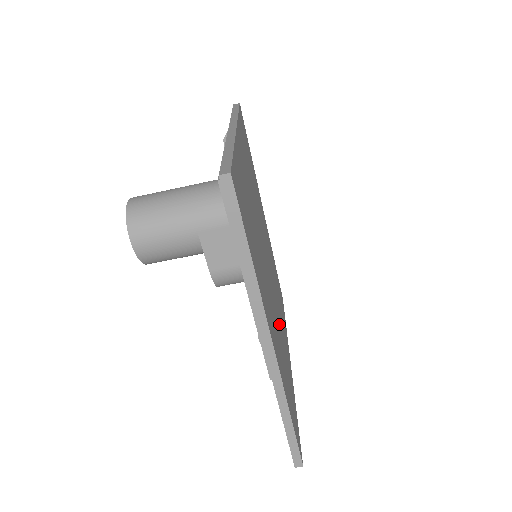
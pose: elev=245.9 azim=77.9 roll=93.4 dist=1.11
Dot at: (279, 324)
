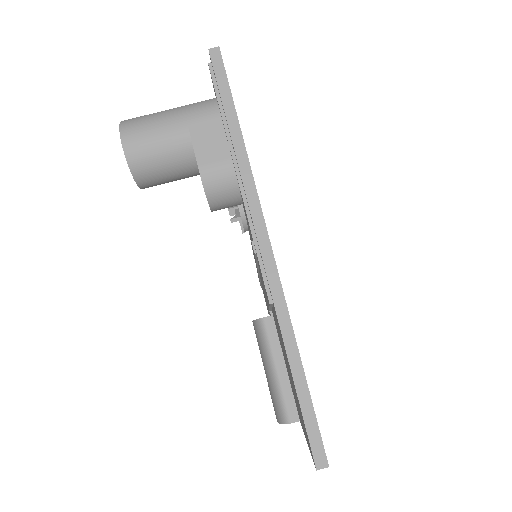
Dot at: occluded
